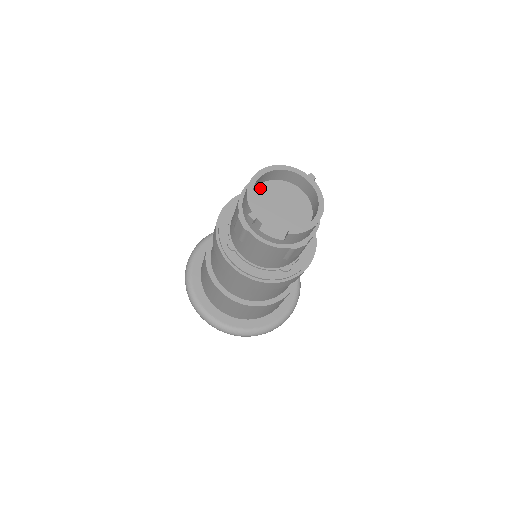
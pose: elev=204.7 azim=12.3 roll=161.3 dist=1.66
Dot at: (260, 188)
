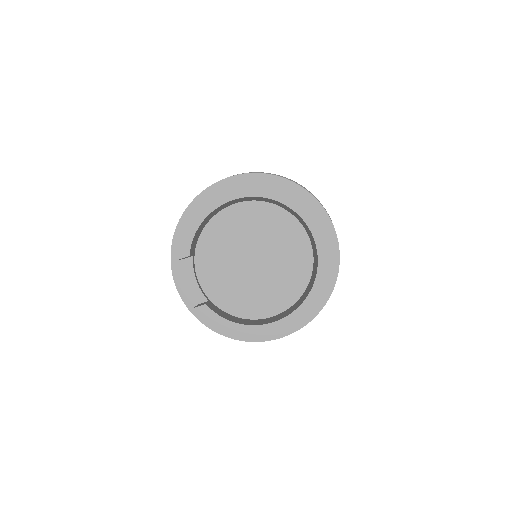
Dot at: (259, 207)
